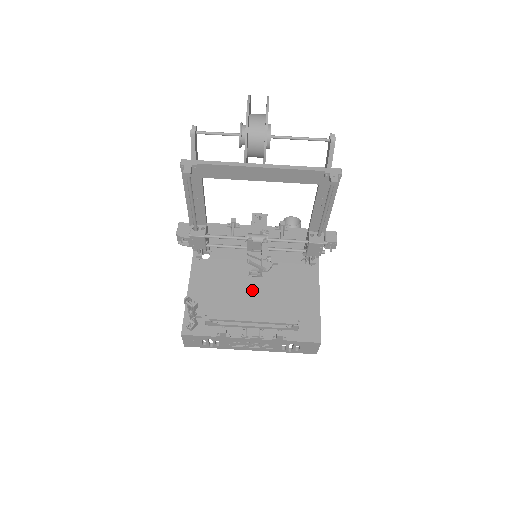
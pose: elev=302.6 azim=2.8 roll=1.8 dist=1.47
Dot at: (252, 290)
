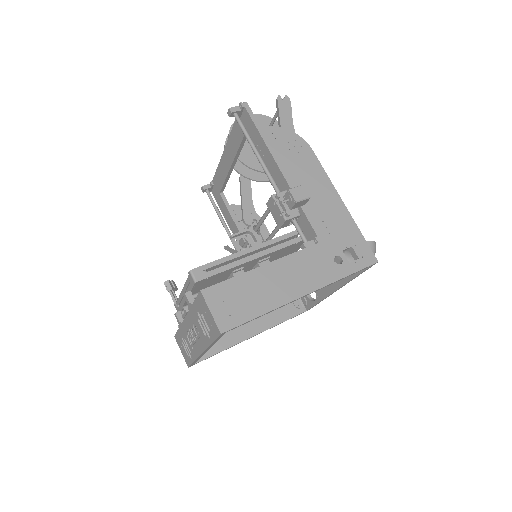
Dot at: occluded
